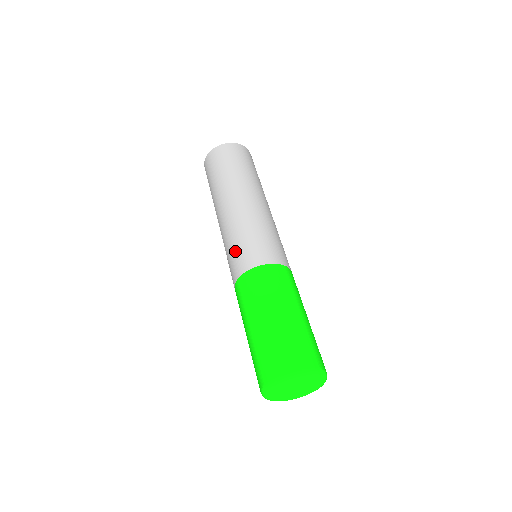
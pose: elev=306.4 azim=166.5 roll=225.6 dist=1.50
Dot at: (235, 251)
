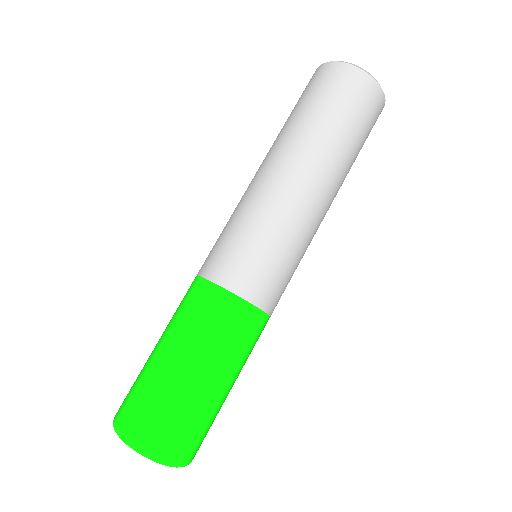
Dot at: occluded
